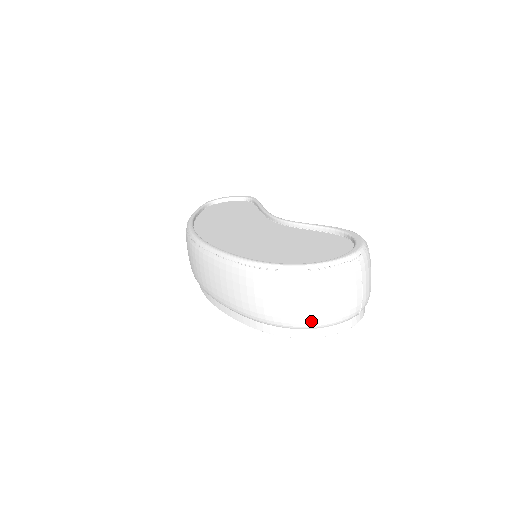
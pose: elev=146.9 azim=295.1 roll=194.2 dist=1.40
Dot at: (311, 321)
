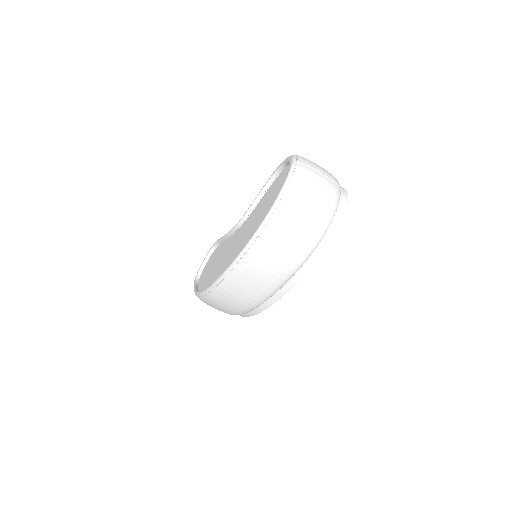
Dot at: (322, 222)
